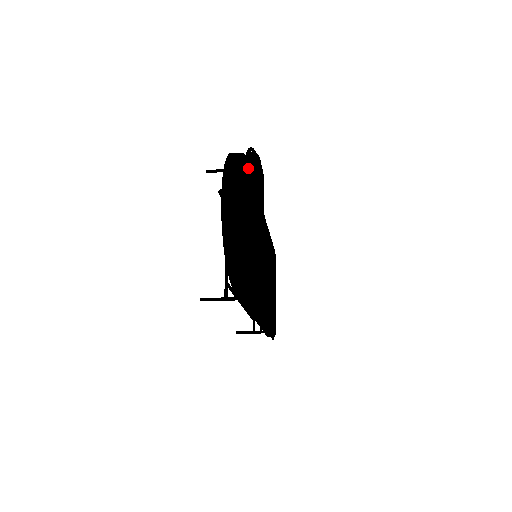
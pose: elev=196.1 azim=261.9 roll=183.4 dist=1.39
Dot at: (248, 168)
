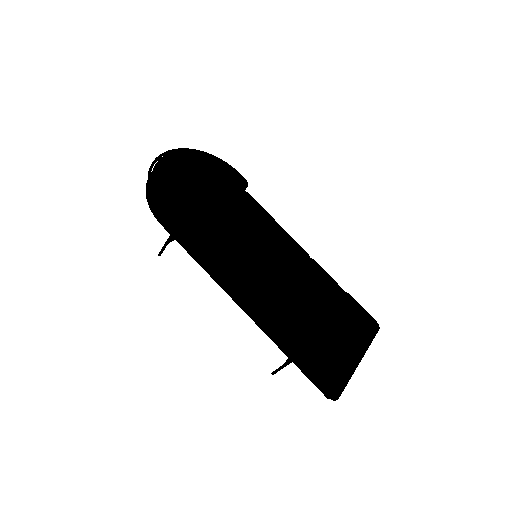
Dot at: (184, 150)
